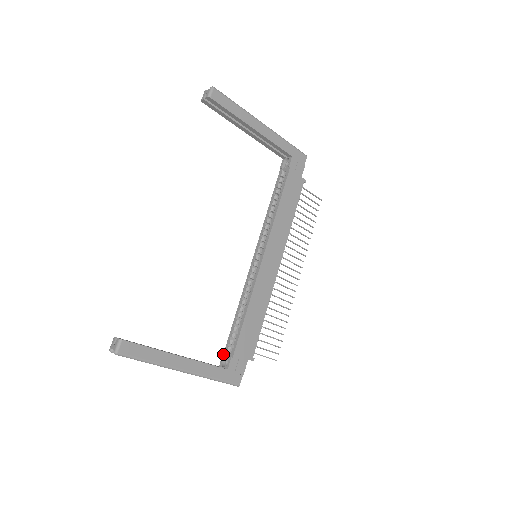
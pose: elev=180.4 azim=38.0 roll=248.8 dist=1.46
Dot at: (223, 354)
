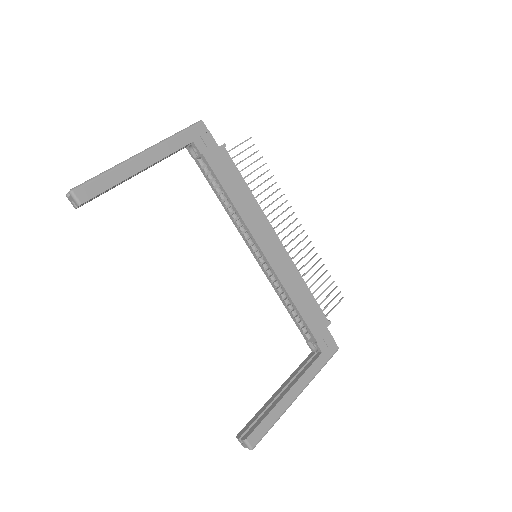
Dot at: (306, 341)
